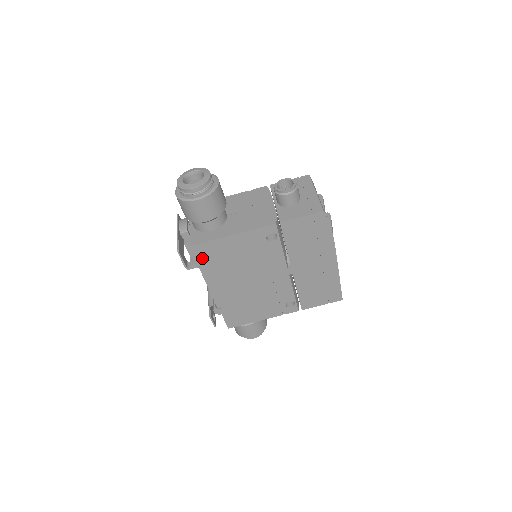
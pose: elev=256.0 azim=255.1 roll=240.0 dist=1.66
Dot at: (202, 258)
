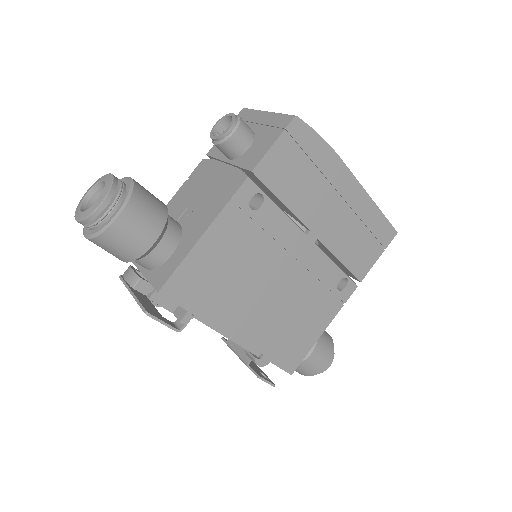
Dot at: (187, 300)
